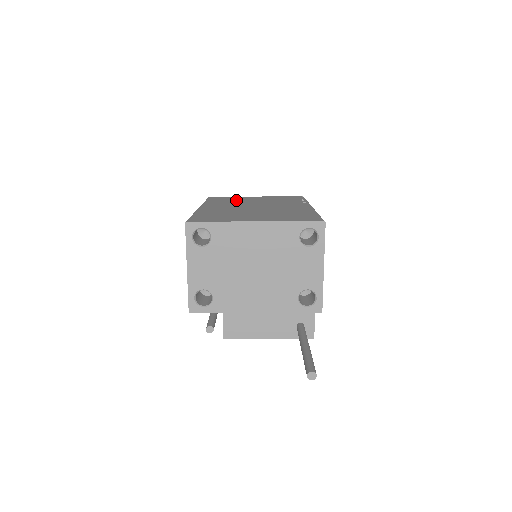
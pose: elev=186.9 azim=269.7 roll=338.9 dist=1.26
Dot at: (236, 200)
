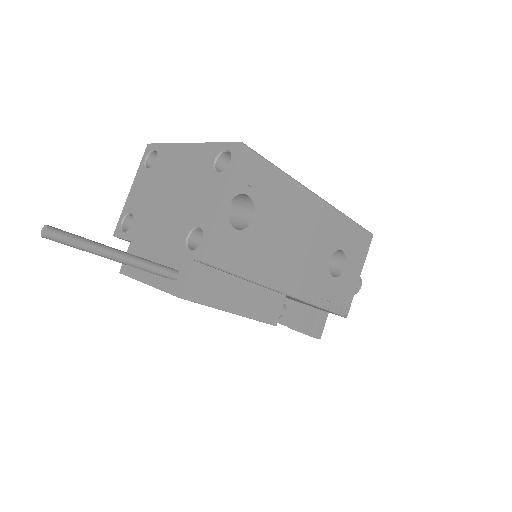
Dot at: occluded
